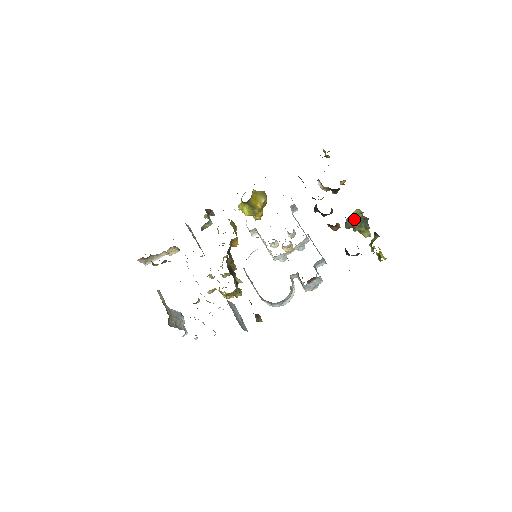
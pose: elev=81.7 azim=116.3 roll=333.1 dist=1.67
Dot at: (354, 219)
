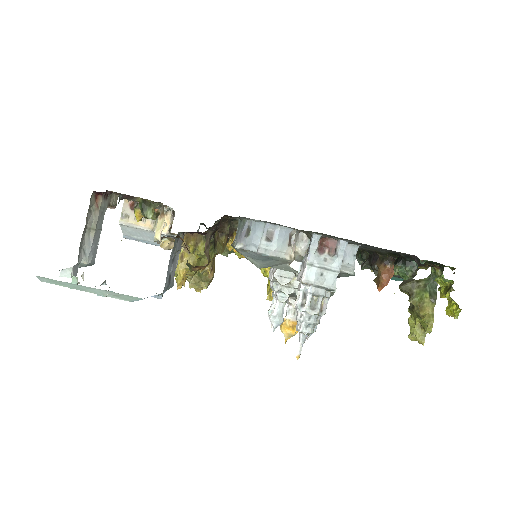
Dot at: (416, 280)
